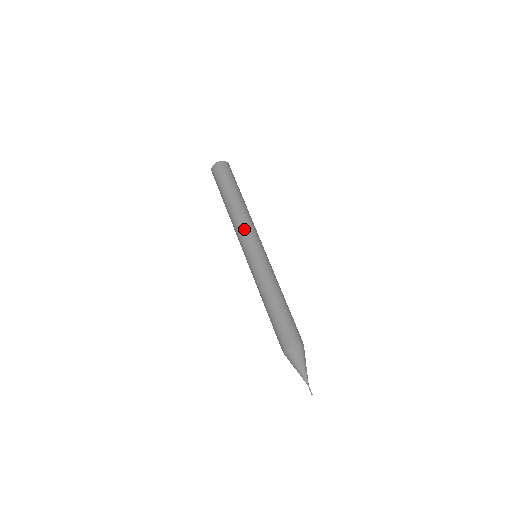
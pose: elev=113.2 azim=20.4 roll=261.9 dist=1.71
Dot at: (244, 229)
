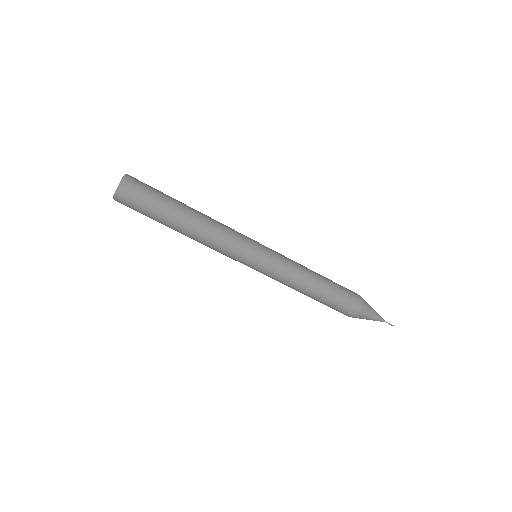
Dot at: occluded
